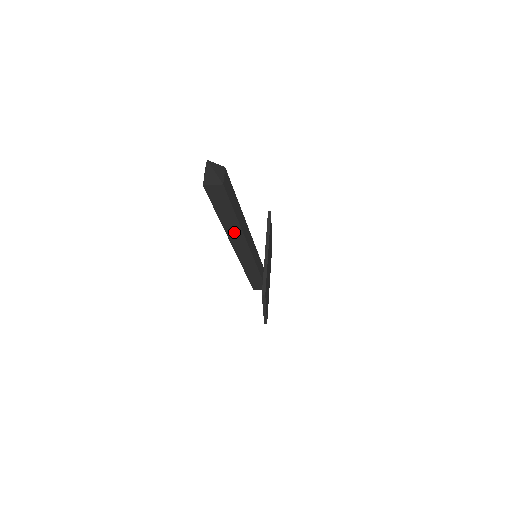
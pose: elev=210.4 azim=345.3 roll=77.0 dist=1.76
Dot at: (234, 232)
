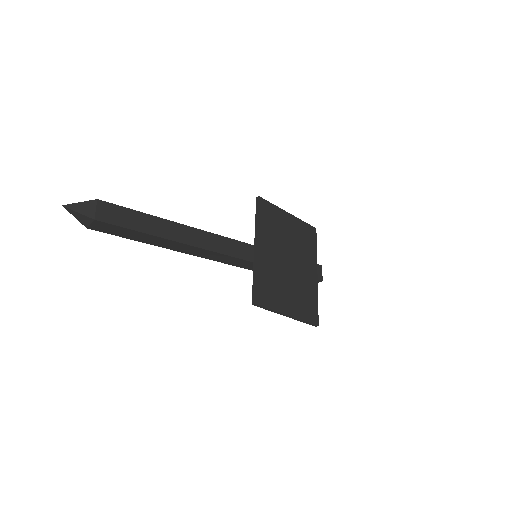
Dot at: (186, 249)
